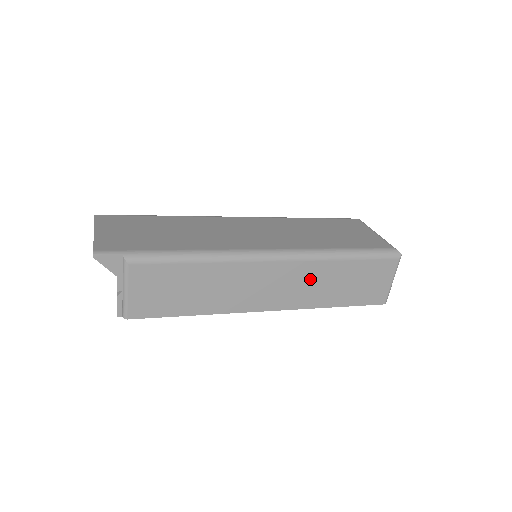
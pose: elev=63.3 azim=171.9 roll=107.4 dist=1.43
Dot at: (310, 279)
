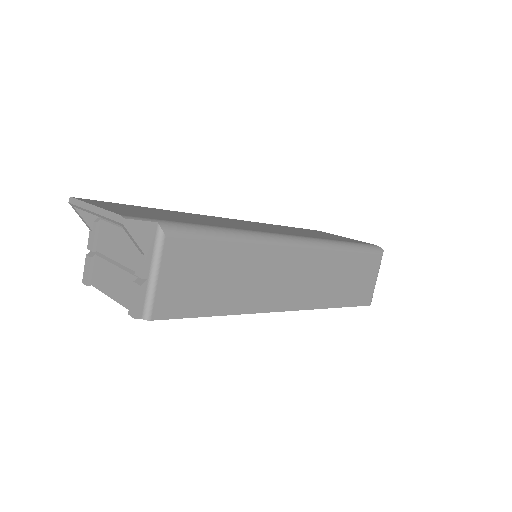
Dot at: (323, 272)
